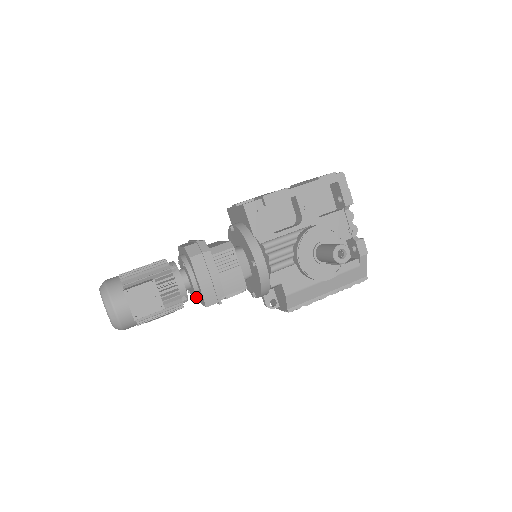
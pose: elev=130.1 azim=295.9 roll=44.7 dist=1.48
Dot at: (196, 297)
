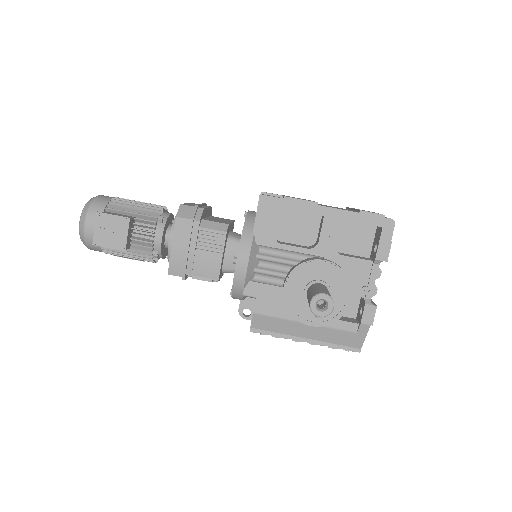
Dot at: occluded
